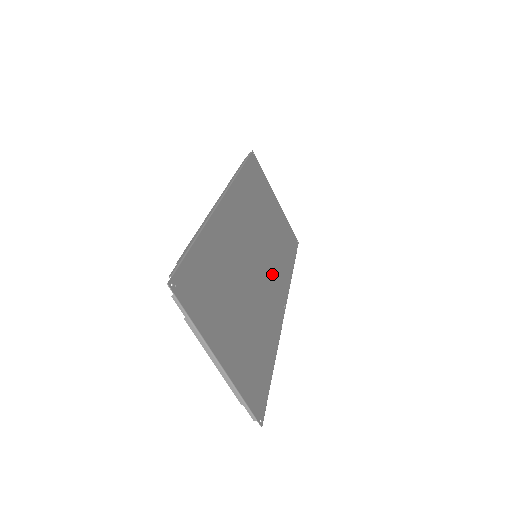
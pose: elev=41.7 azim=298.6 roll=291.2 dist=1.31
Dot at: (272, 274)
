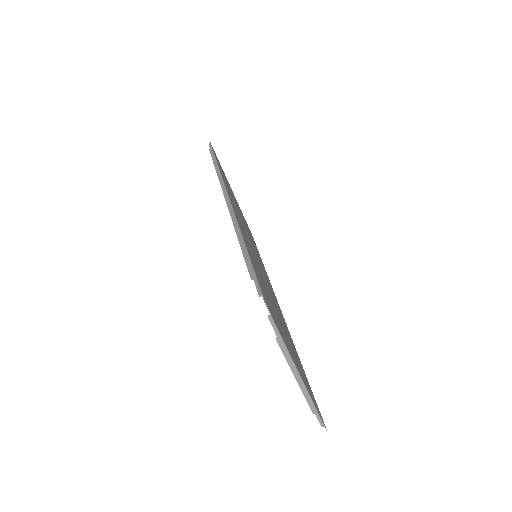
Dot at: (264, 272)
